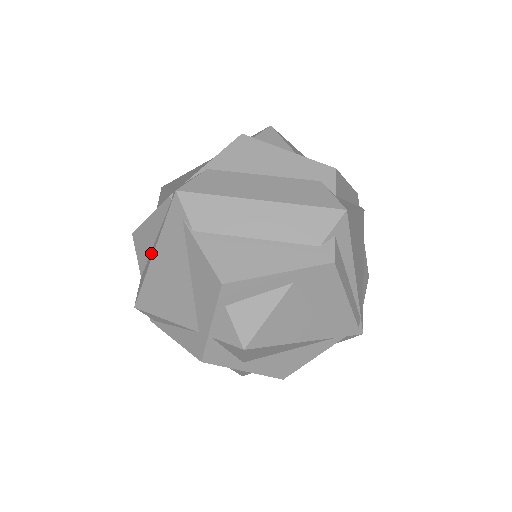
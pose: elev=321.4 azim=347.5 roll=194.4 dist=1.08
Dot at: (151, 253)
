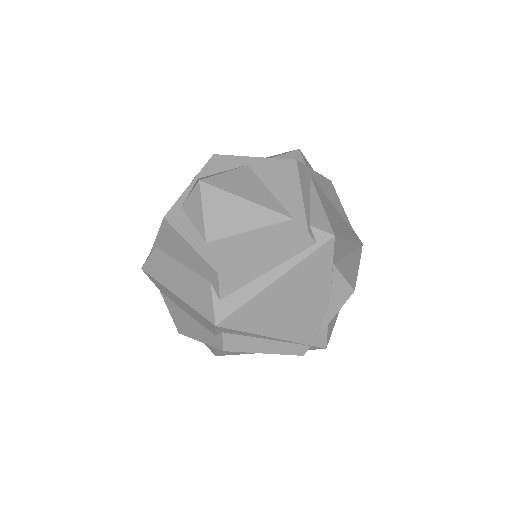
Dot at: occluded
